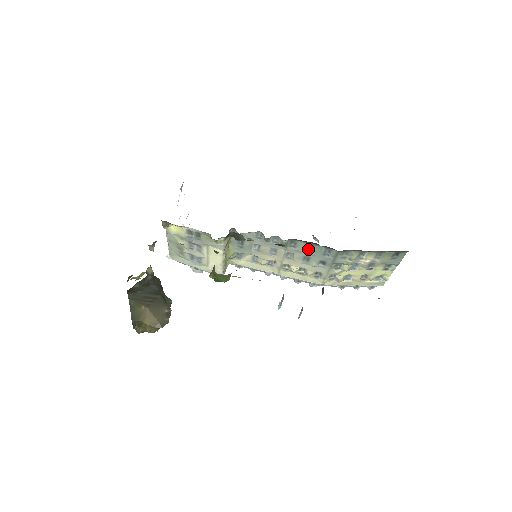
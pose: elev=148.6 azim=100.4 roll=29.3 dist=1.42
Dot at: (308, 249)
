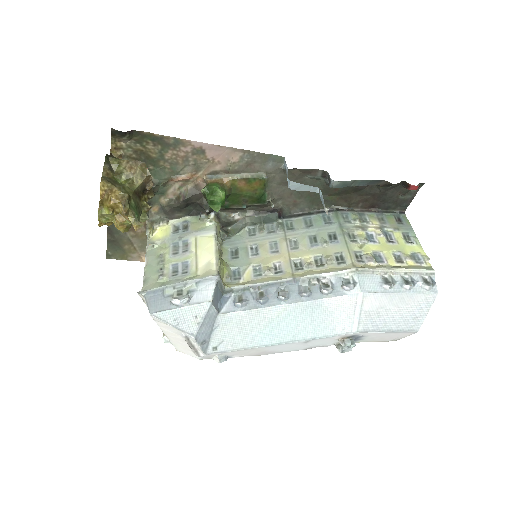
Dot at: (307, 226)
